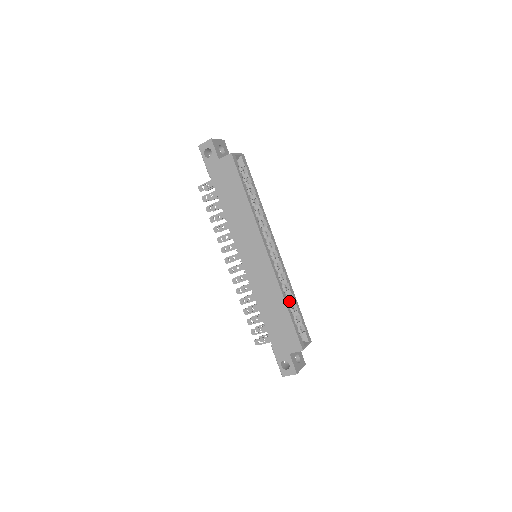
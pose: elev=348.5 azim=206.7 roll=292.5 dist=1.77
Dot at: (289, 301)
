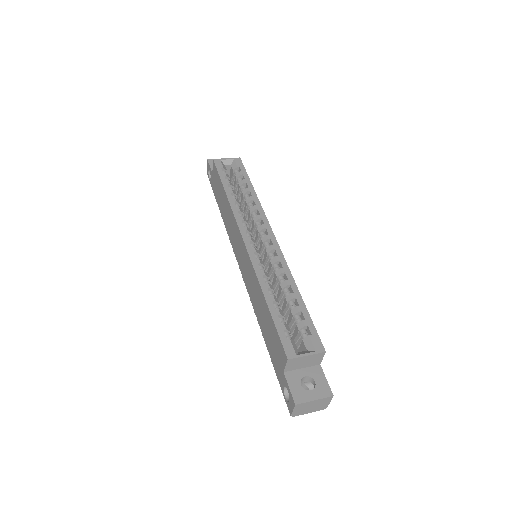
Dot at: (286, 296)
